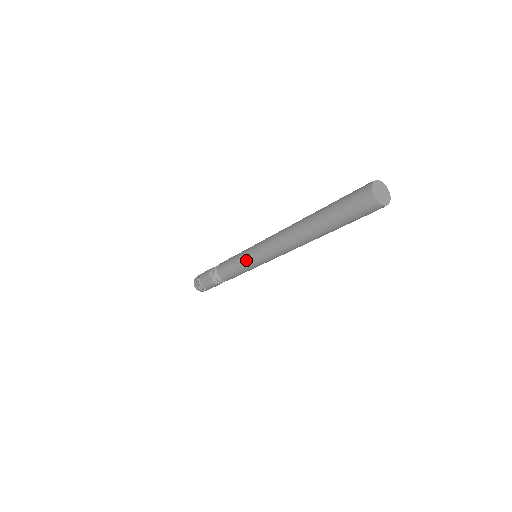
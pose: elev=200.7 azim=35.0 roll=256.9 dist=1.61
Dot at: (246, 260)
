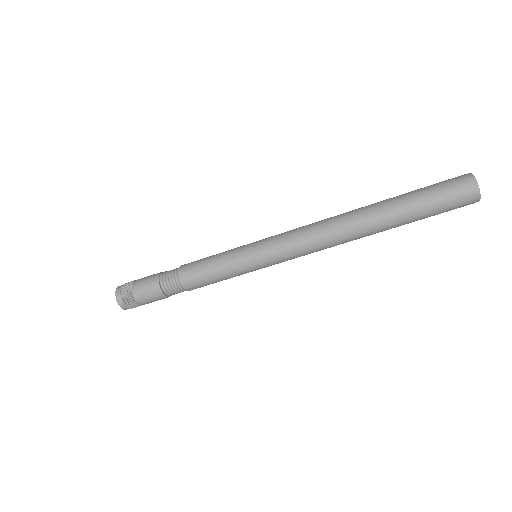
Dot at: (246, 245)
